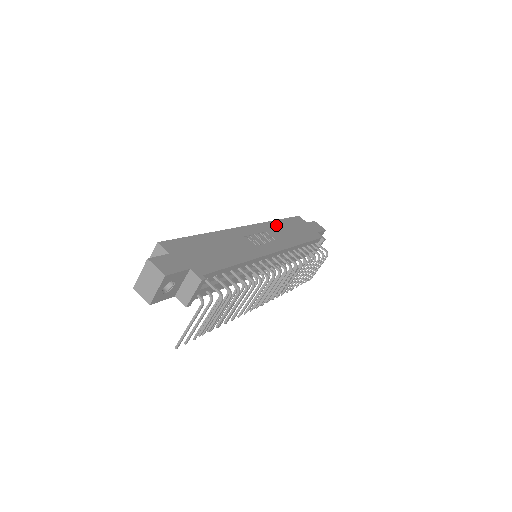
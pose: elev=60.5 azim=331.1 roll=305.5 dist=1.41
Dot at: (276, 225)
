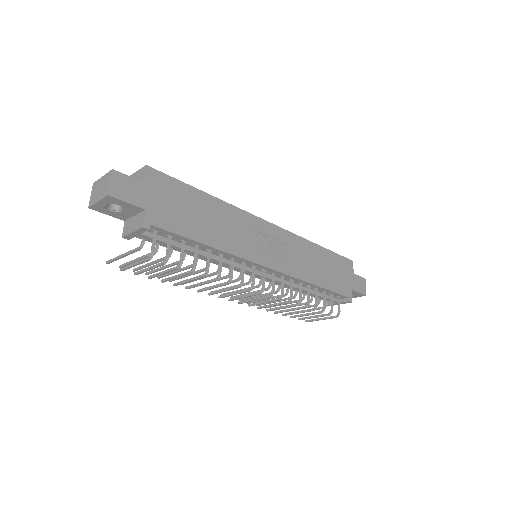
Dot at: (310, 248)
